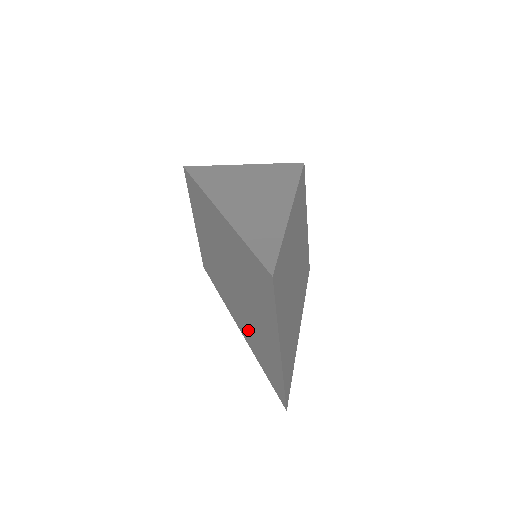
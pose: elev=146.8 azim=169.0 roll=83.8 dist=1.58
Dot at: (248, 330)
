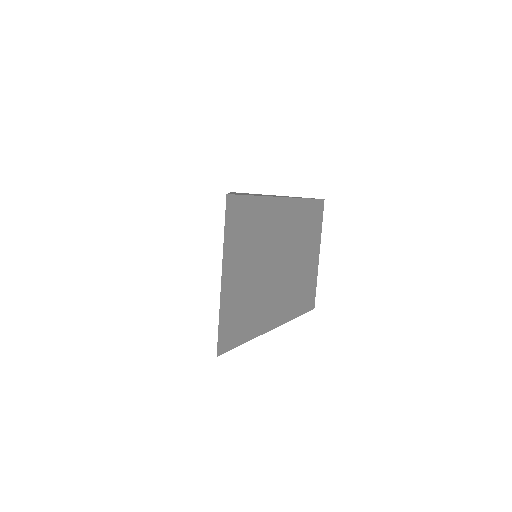
Dot at: occluded
